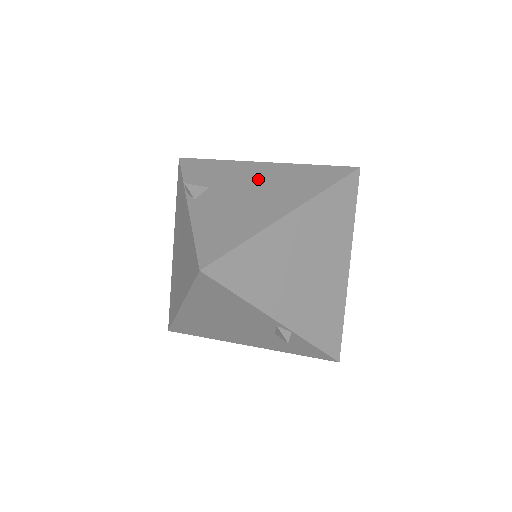
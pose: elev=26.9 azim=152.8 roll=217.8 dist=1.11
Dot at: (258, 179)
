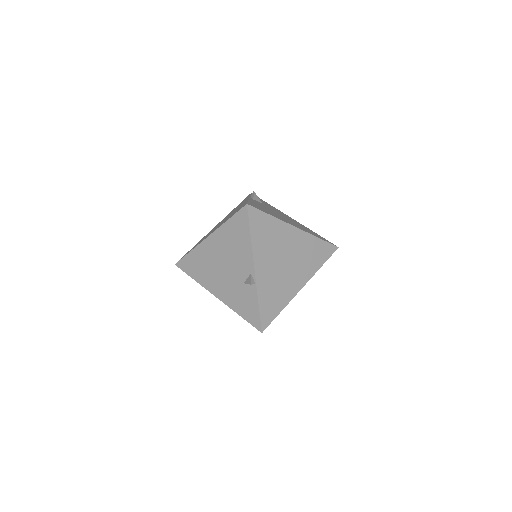
Dot at: (287, 217)
